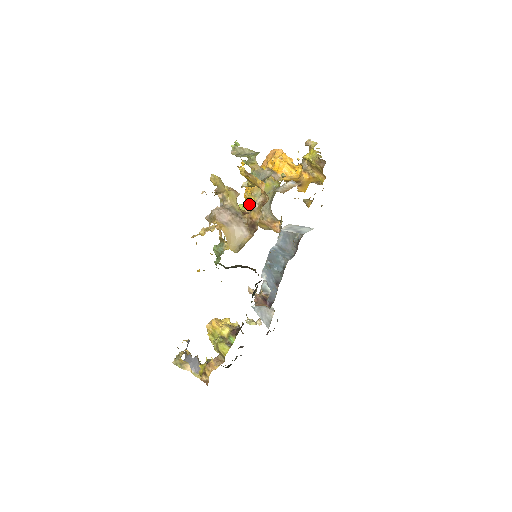
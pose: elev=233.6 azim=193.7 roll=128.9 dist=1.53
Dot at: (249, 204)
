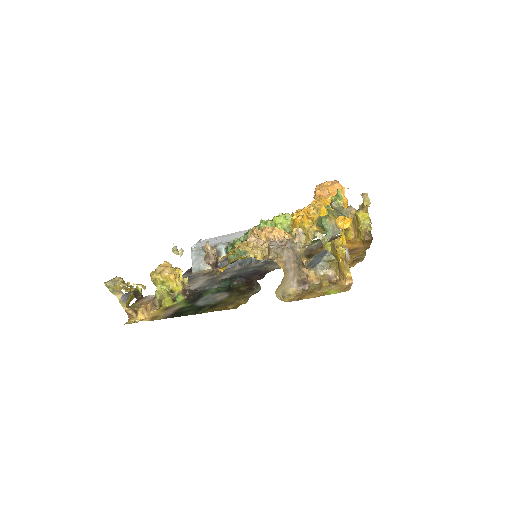
Dot at: occluded
